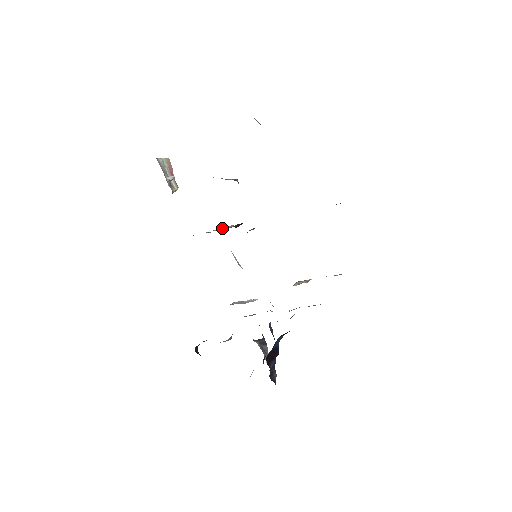
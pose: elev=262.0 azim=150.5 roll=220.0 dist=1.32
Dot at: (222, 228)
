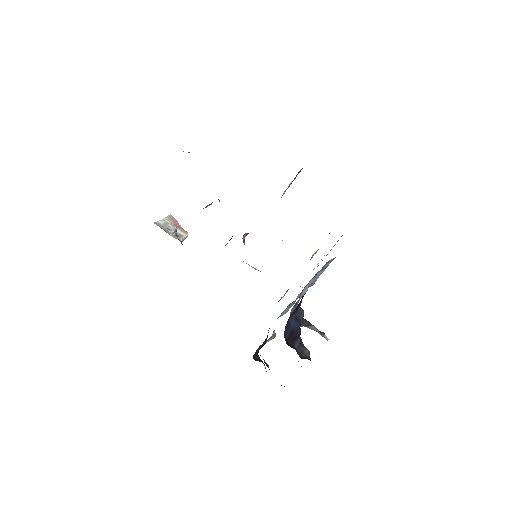
Dot at: occluded
